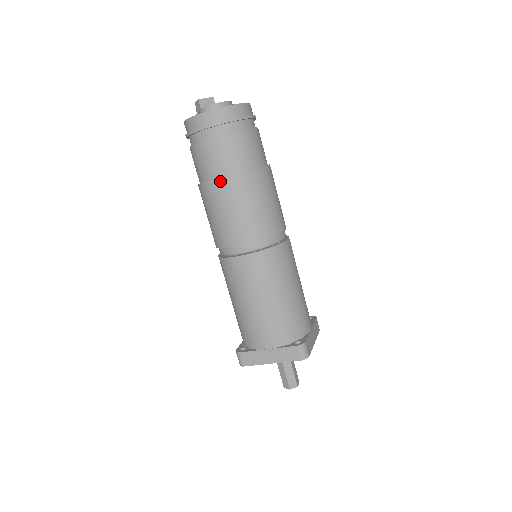
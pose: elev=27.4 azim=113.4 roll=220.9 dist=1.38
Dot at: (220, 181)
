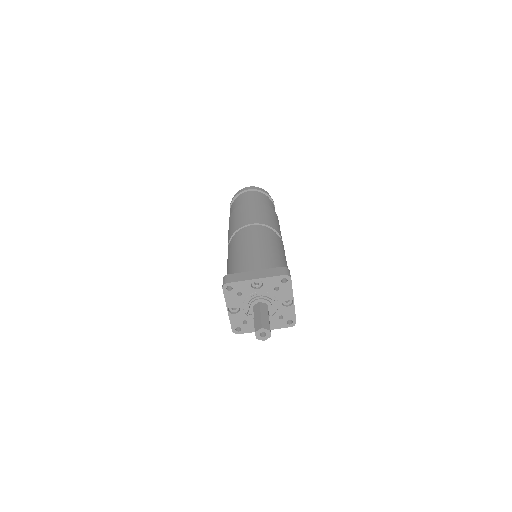
Dot at: (249, 202)
